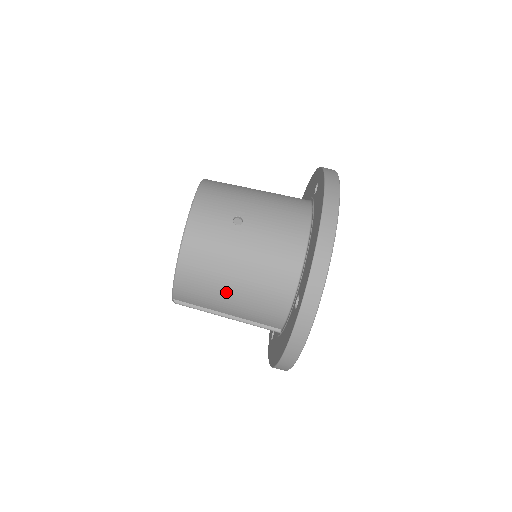
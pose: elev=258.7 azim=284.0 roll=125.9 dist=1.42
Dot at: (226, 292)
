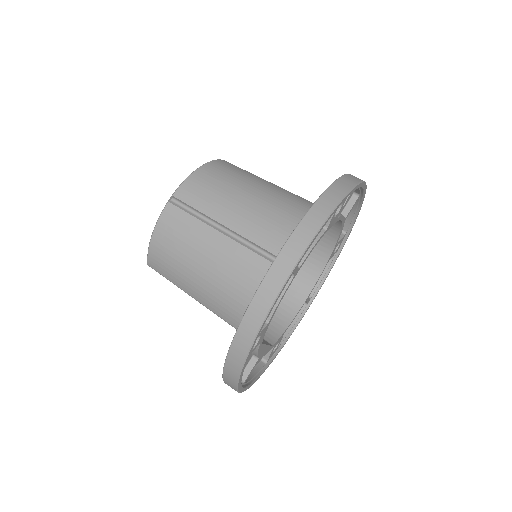
Dot at: (244, 194)
